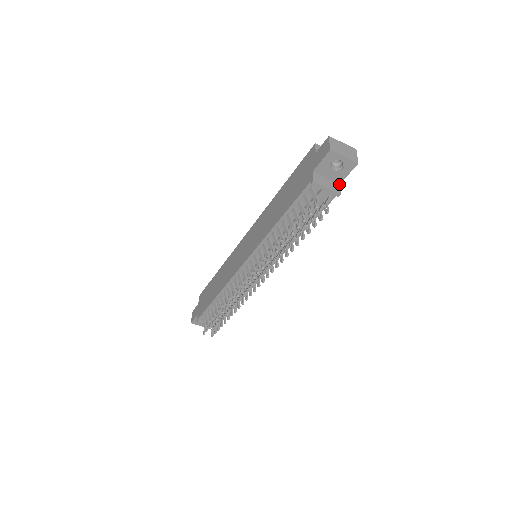
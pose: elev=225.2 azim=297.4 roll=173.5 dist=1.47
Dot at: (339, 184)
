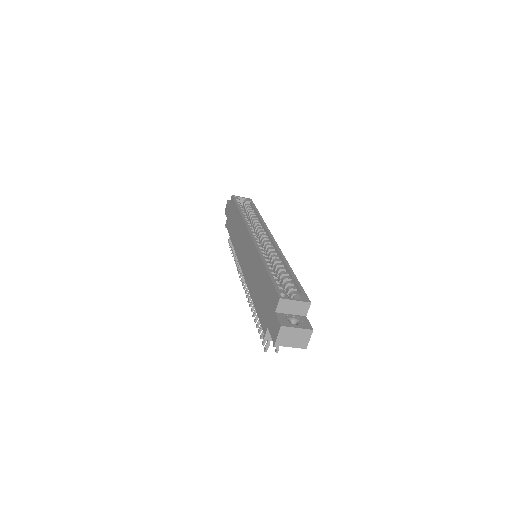
Dot at: occluded
